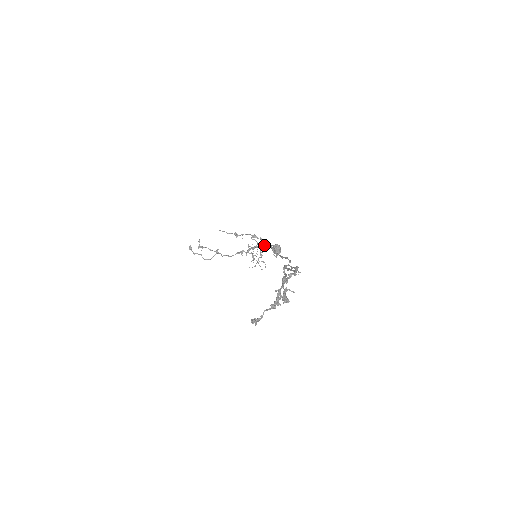
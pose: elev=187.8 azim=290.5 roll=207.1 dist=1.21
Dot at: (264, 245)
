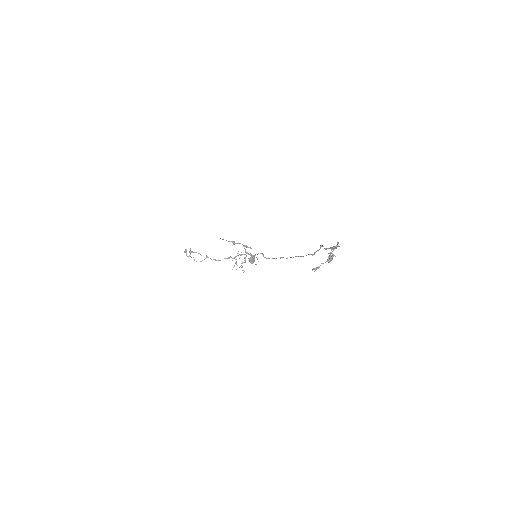
Dot at: occluded
